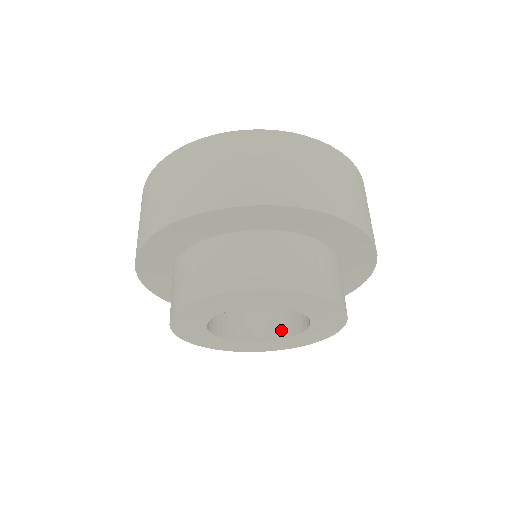
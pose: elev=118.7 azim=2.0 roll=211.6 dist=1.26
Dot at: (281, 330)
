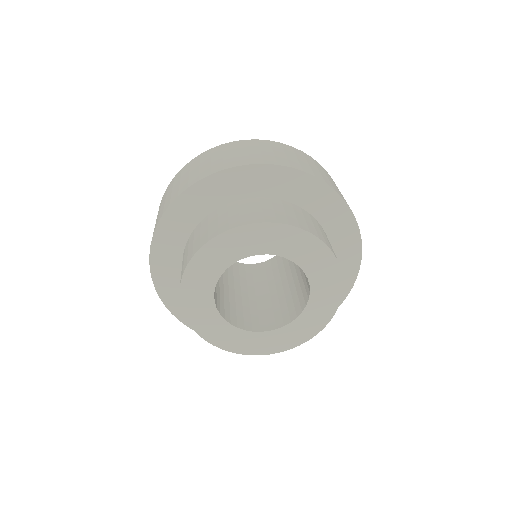
Dot at: (298, 308)
